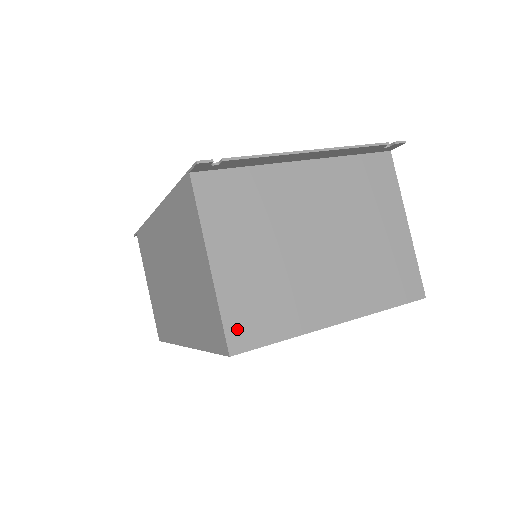
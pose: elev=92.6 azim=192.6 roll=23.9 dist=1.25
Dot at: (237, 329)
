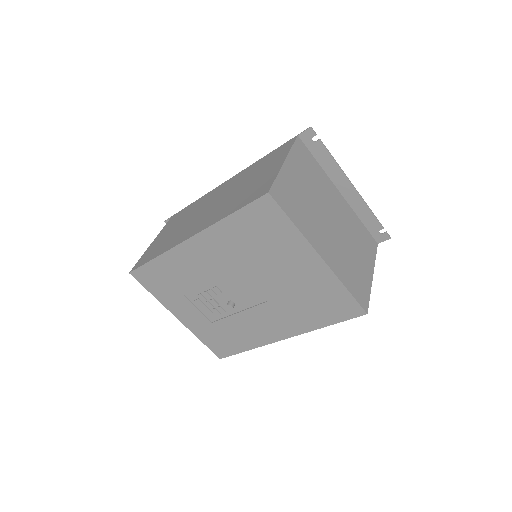
Dot at: (279, 191)
